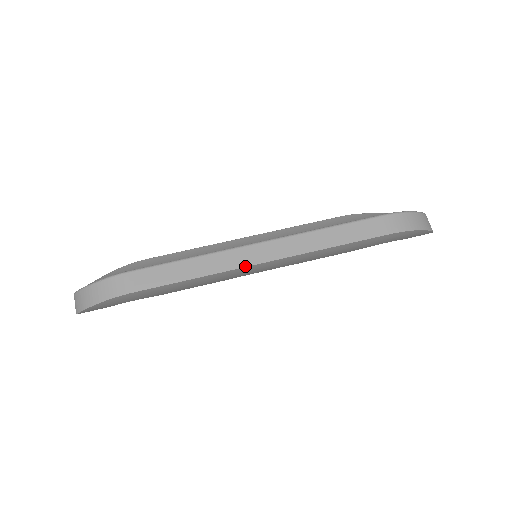
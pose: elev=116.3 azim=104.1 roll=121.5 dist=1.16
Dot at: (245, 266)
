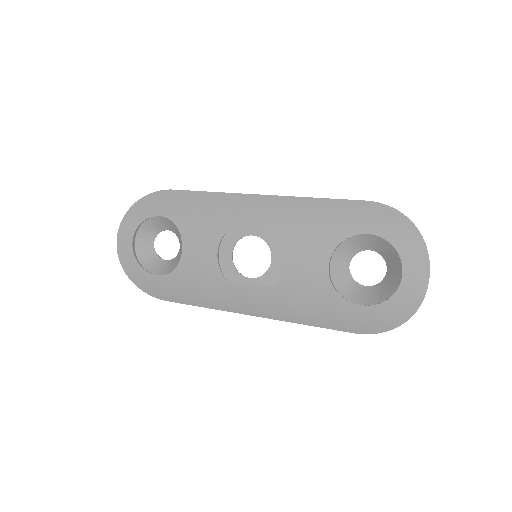
Dot at: (245, 194)
